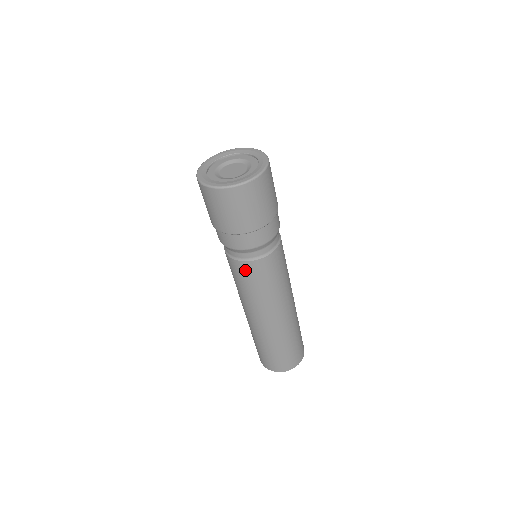
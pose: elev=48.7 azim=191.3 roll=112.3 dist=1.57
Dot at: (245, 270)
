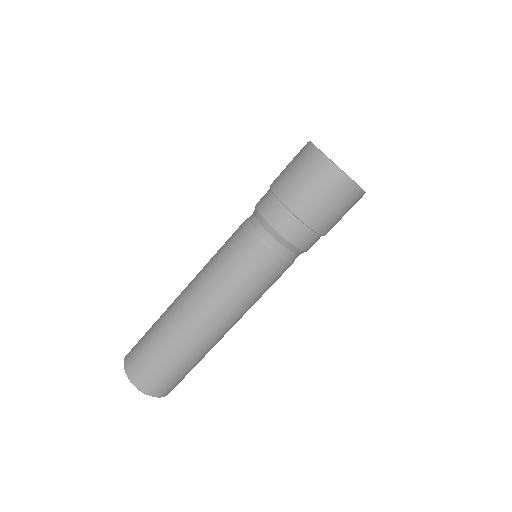
Dot at: (238, 235)
